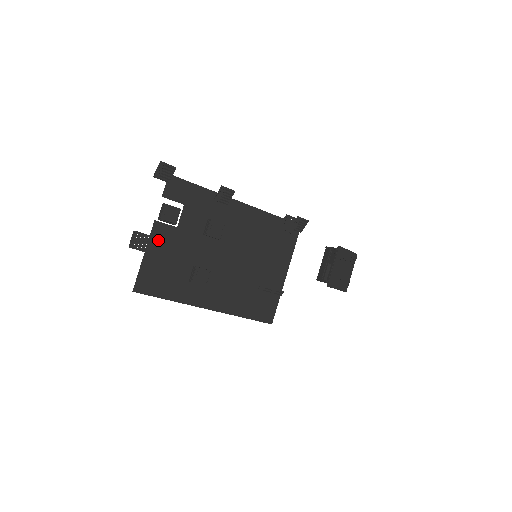
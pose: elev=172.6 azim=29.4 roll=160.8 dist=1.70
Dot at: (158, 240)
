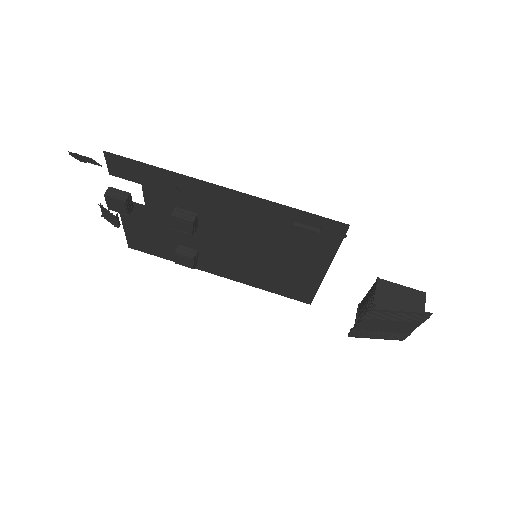
Dot at: (130, 213)
